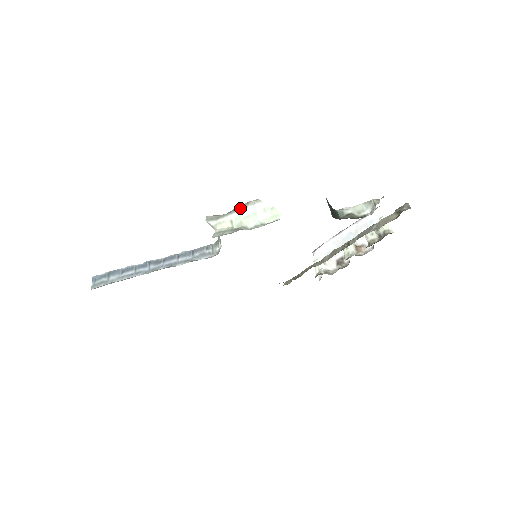
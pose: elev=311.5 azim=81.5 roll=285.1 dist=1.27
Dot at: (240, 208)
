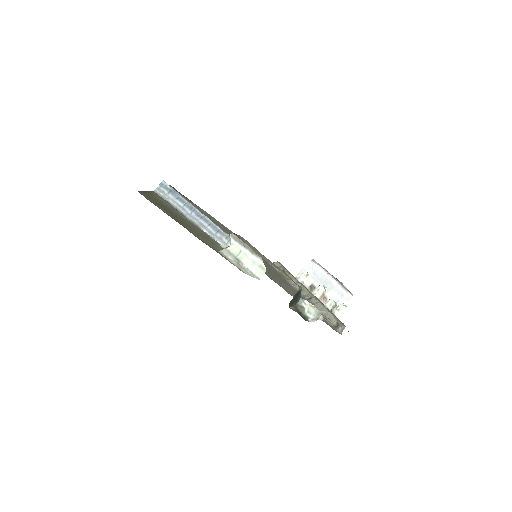
Dot at: (251, 250)
